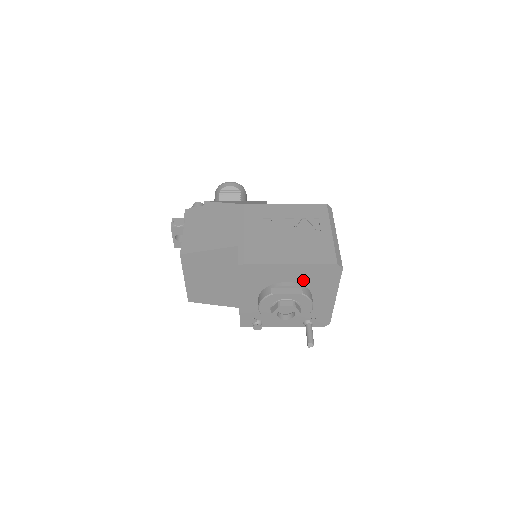
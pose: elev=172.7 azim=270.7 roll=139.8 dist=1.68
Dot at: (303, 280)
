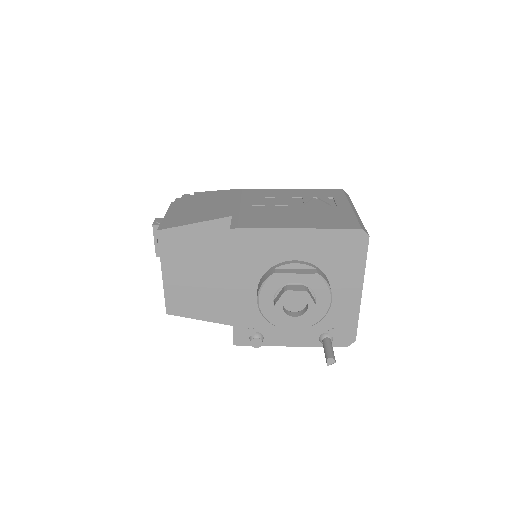
Dot at: (317, 258)
